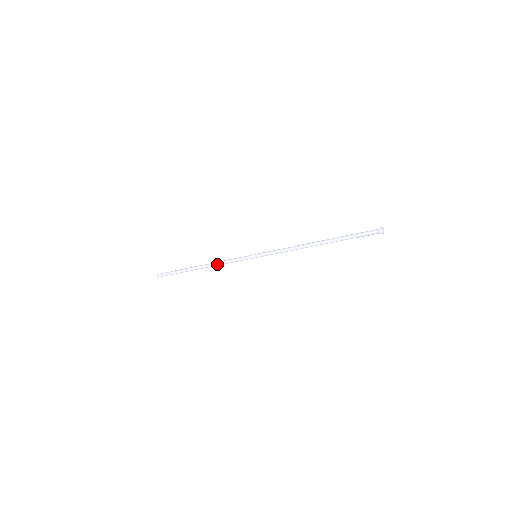
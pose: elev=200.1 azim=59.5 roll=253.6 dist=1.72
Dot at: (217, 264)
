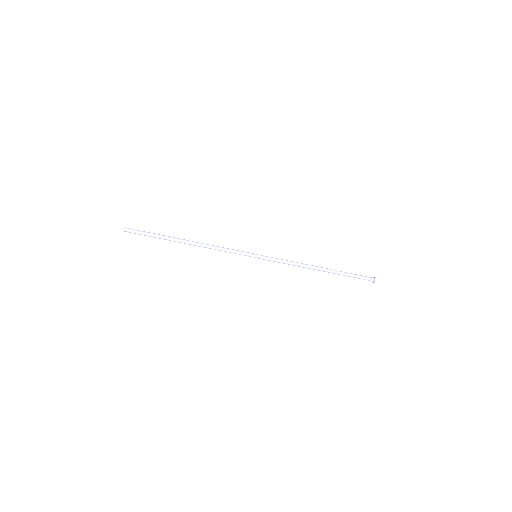
Dot at: (210, 245)
